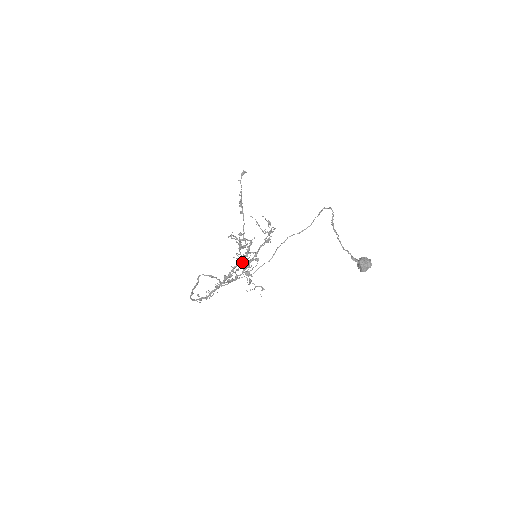
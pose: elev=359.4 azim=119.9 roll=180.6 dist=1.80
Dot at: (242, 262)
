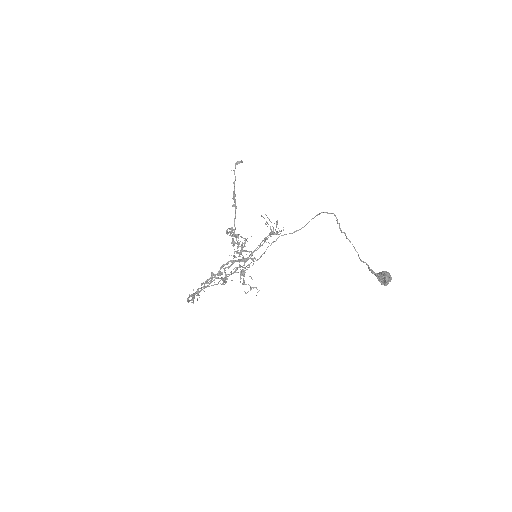
Dot at: (238, 261)
